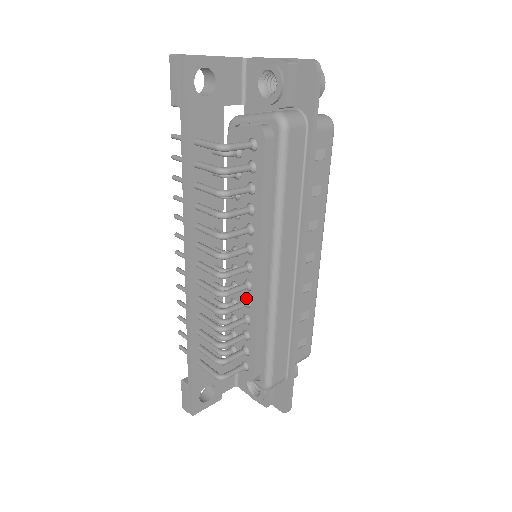
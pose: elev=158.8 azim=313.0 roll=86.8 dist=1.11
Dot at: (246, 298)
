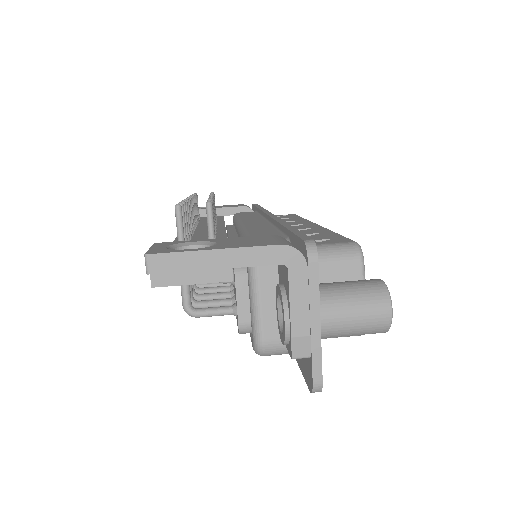
Dot at: occluded
